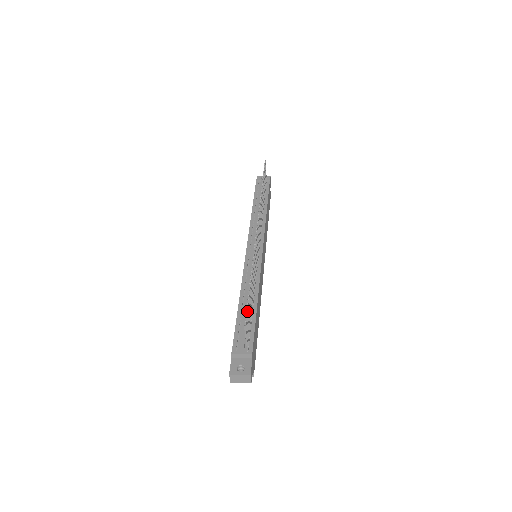
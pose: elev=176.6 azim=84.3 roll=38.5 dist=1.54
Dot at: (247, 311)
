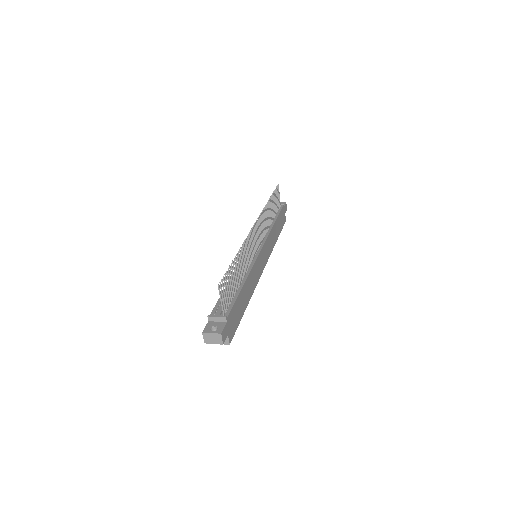
Dot at: (225, 278)
